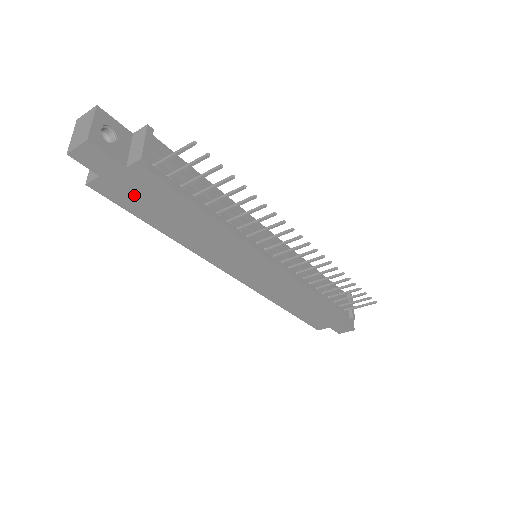
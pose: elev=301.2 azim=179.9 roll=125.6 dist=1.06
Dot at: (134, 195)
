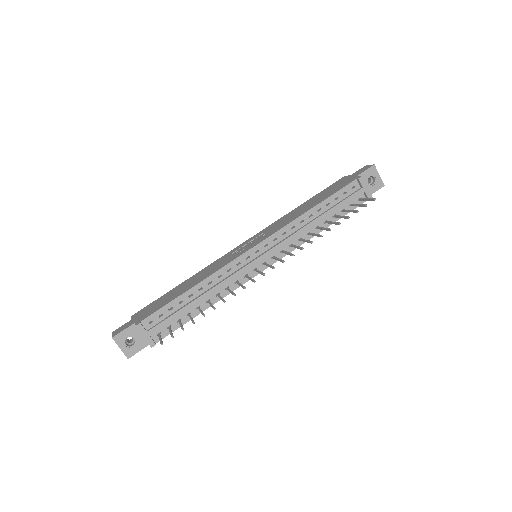
Dot at: occluded
